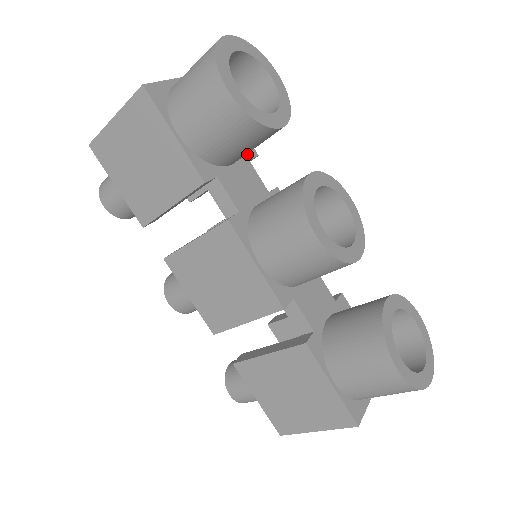
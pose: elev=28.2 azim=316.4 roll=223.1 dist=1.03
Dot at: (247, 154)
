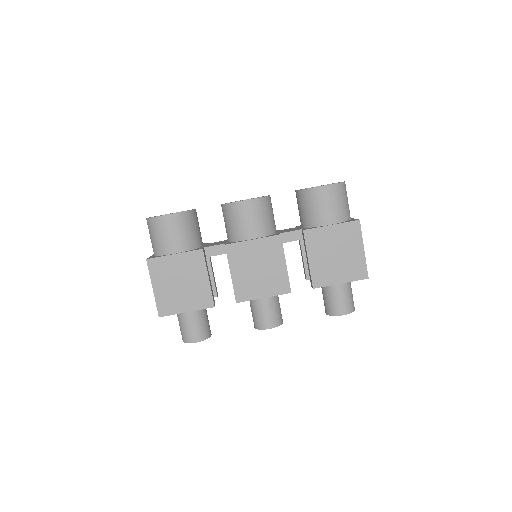
Dot at: (203, 244)
